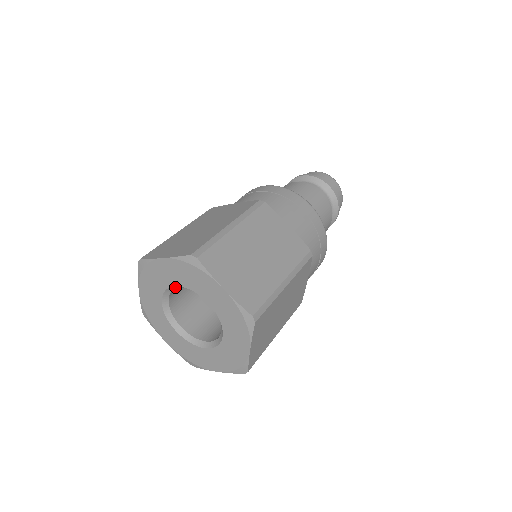
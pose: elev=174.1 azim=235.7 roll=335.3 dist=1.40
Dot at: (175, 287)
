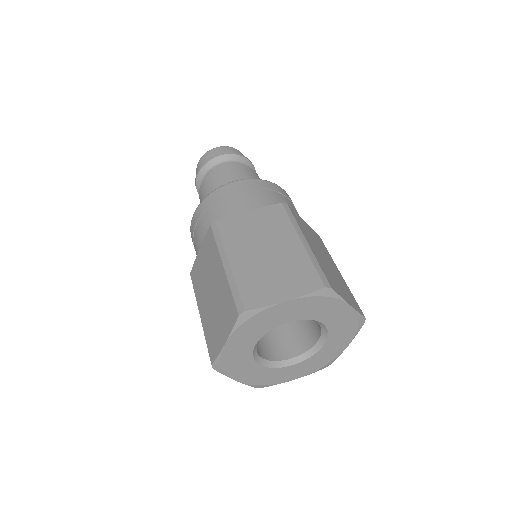
Dot at: (282, 323)
